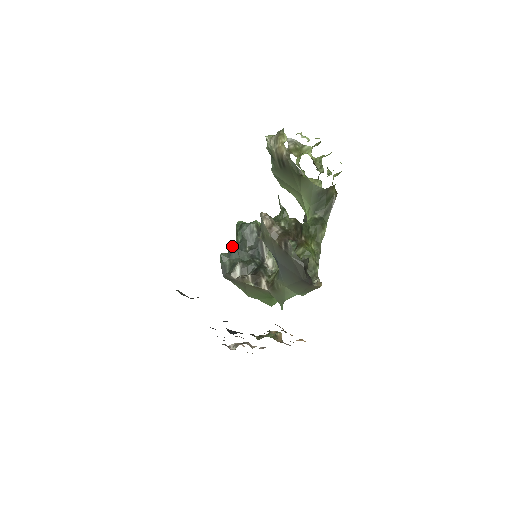
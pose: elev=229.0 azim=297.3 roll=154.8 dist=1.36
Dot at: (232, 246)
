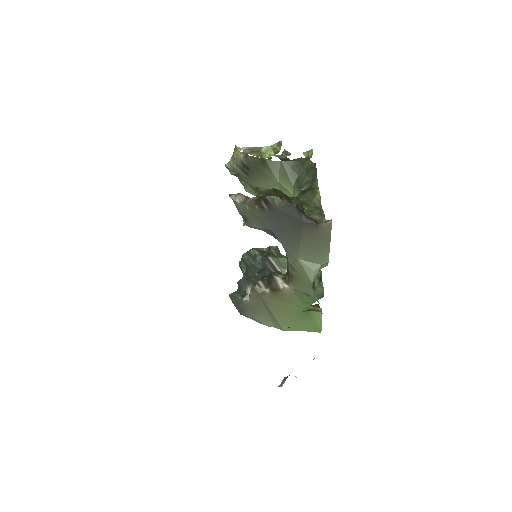
Dot at: (239, 281)
